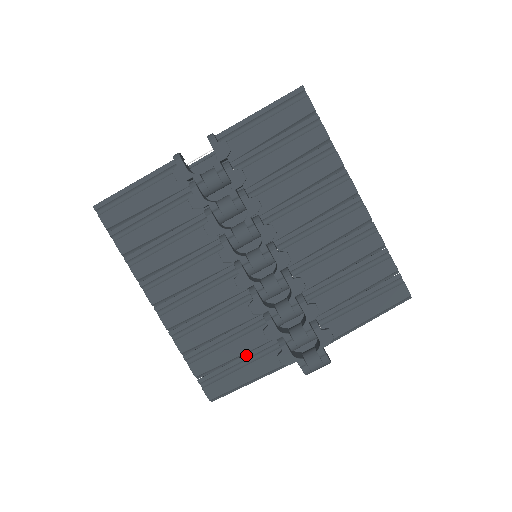
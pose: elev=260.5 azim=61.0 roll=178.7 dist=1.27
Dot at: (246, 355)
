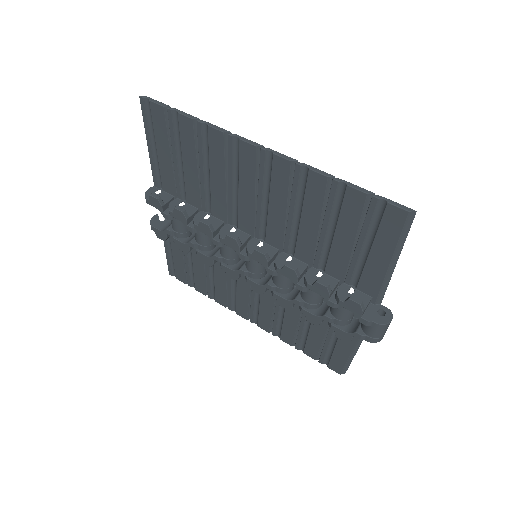
Dot at: (328, 334)
